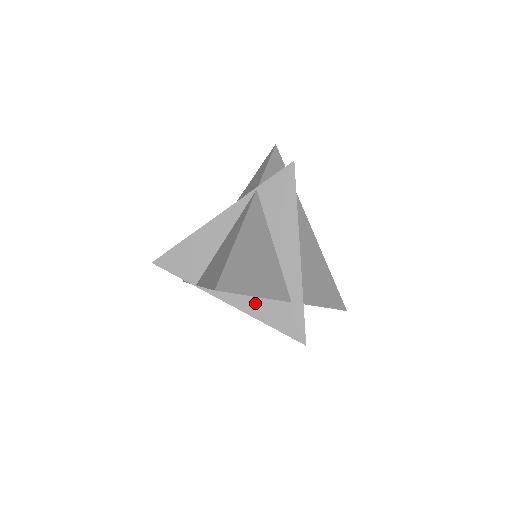
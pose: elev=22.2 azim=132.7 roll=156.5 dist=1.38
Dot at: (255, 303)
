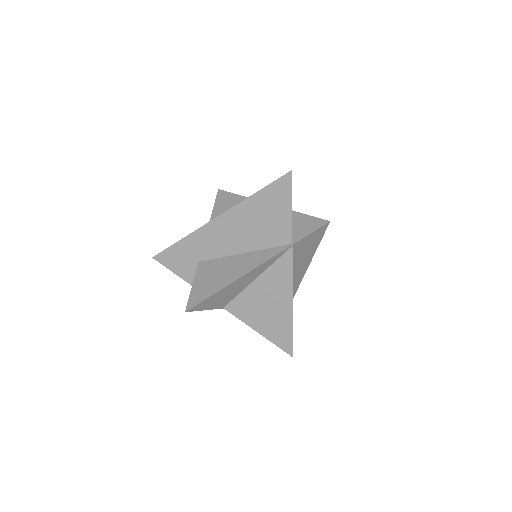
Dot at: occluded
